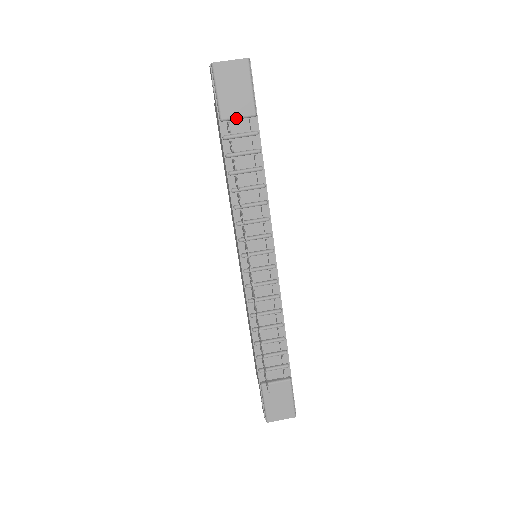
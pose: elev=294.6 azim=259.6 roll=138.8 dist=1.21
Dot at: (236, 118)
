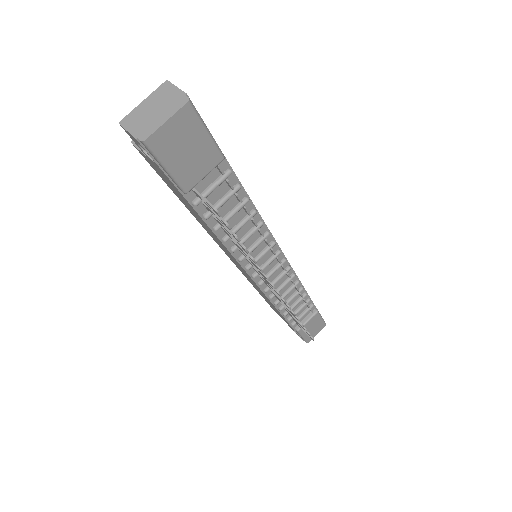
Dot at: (203, 178)
